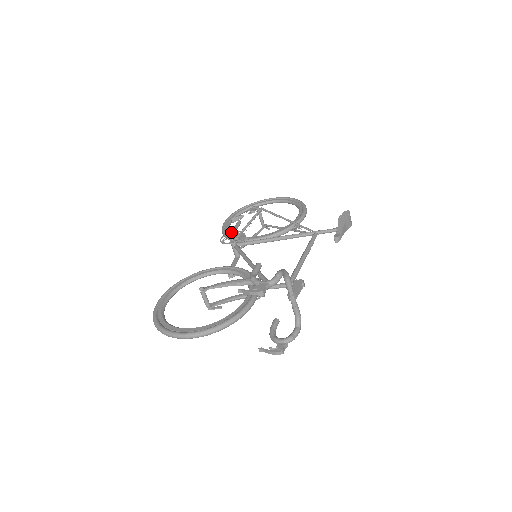
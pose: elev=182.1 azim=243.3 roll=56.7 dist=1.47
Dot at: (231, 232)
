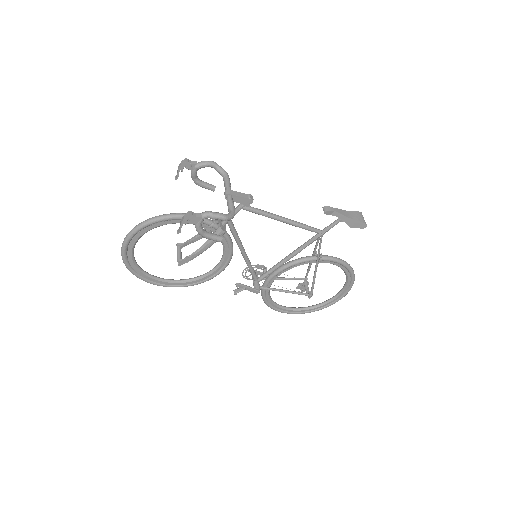
Dot at: (257, 272)
